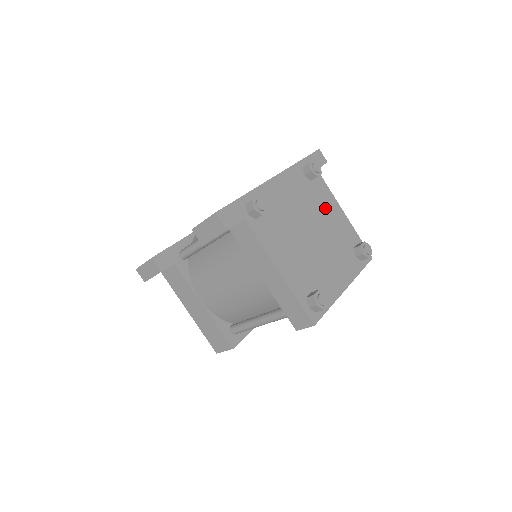
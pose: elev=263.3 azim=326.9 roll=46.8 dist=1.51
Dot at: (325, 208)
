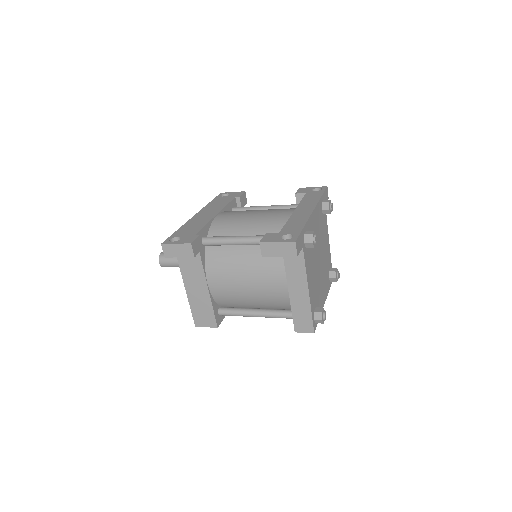
Dot at: (325, 238)
